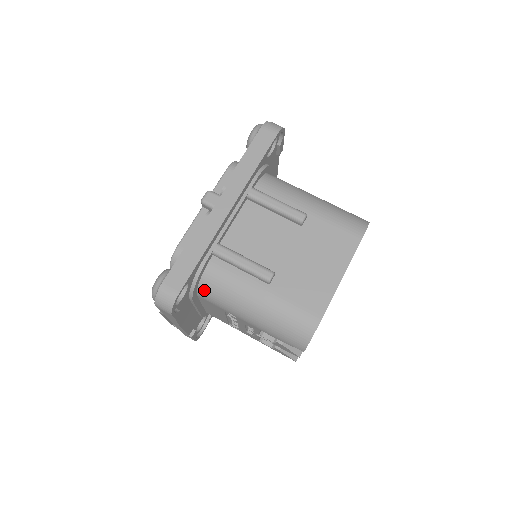
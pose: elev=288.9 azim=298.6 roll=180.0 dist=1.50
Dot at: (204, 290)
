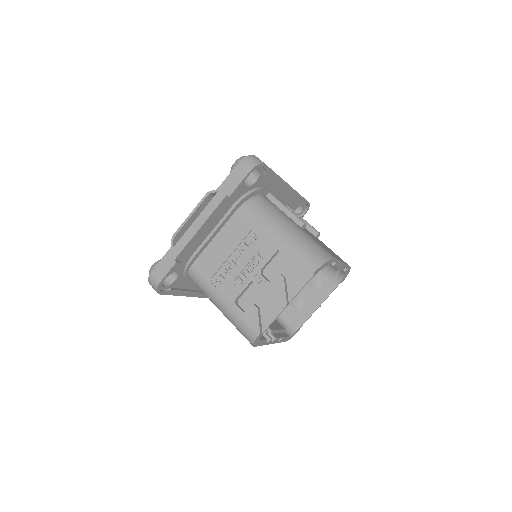
Dot at: (251, 203)
